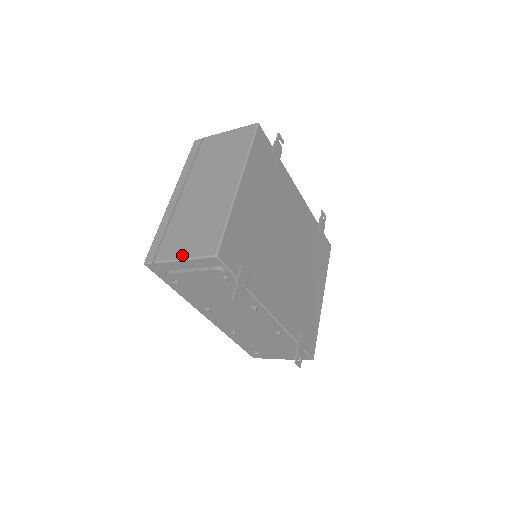
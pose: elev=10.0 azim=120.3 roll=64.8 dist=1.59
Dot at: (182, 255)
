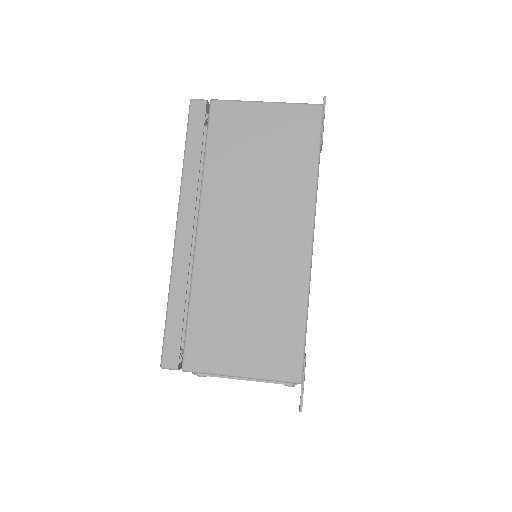
Dot at: (237, 369)
